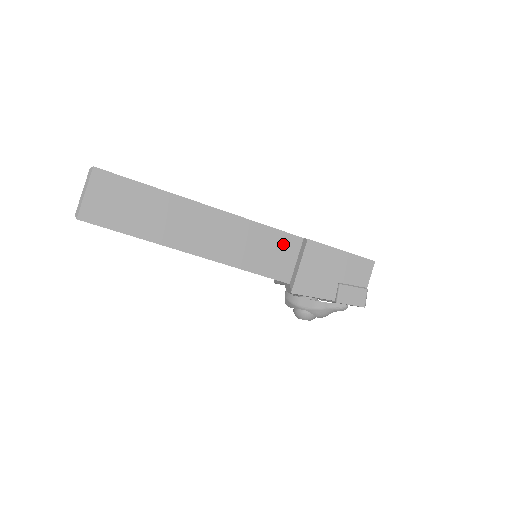
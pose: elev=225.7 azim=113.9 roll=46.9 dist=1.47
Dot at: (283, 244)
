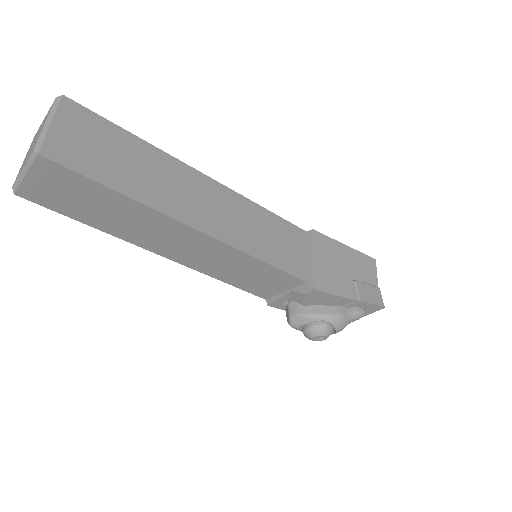
Dot at: (290, 235)
